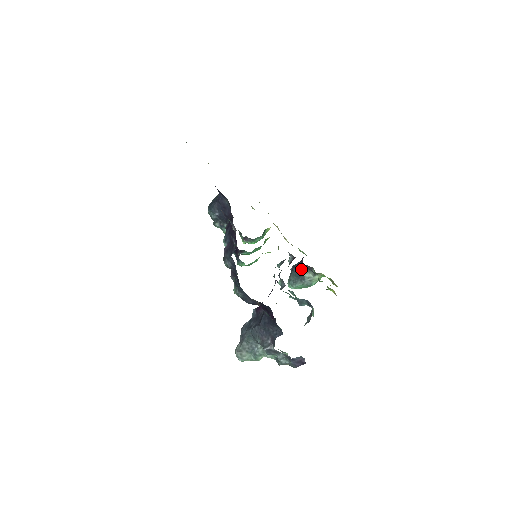
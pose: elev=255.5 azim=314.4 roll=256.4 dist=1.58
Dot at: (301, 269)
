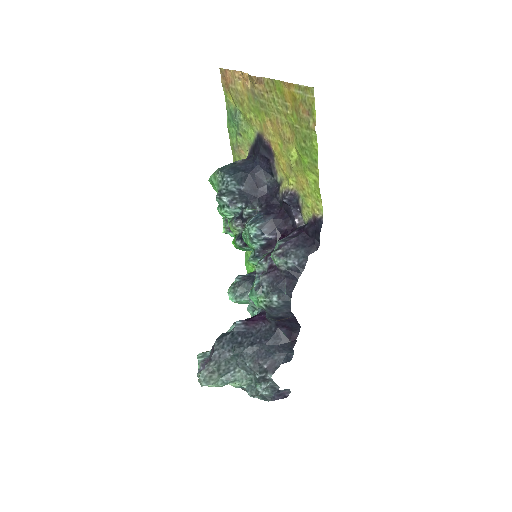
Dot at: occluded
